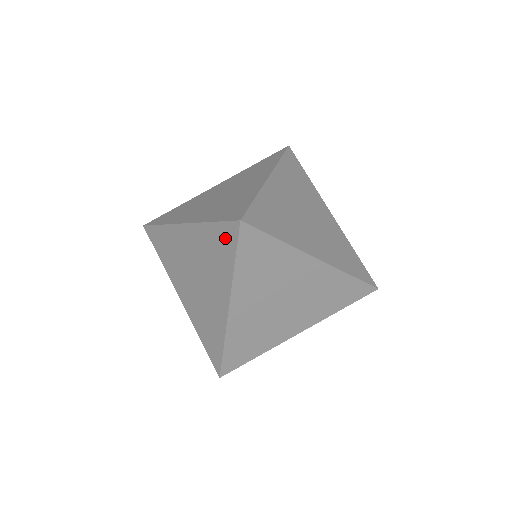
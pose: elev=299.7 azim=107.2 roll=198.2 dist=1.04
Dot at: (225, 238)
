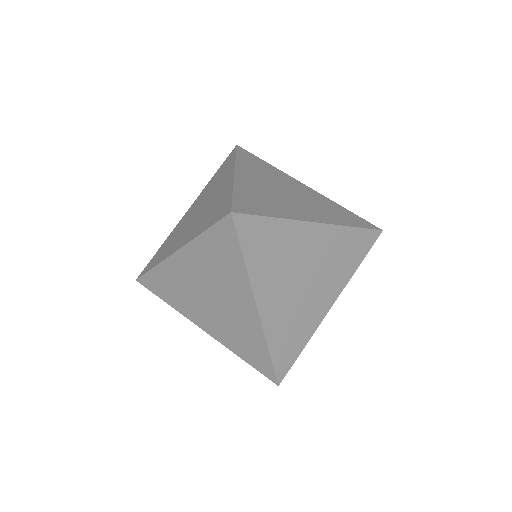
Dot at: occluded
